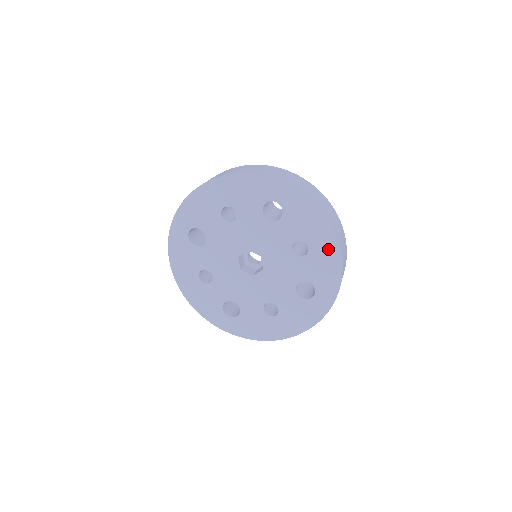
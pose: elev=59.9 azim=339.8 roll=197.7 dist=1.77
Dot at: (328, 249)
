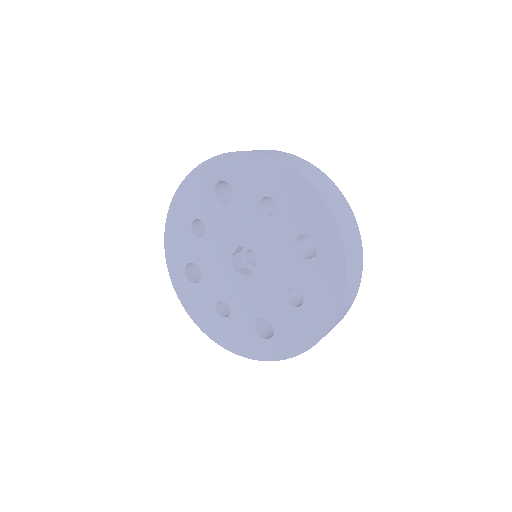
Dot at: (316, 324)
